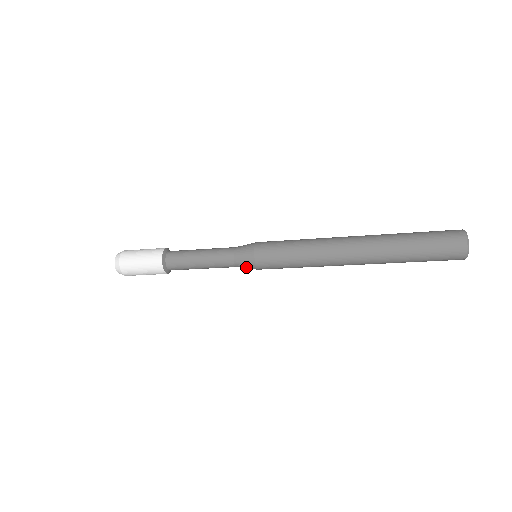
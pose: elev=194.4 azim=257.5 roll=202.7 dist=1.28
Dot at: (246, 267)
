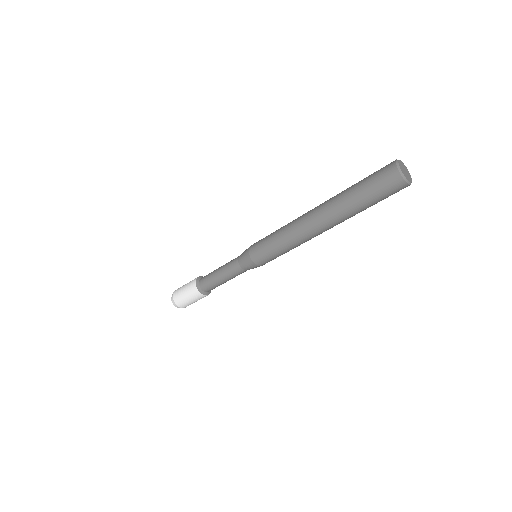
Dot at: (245, 261)
